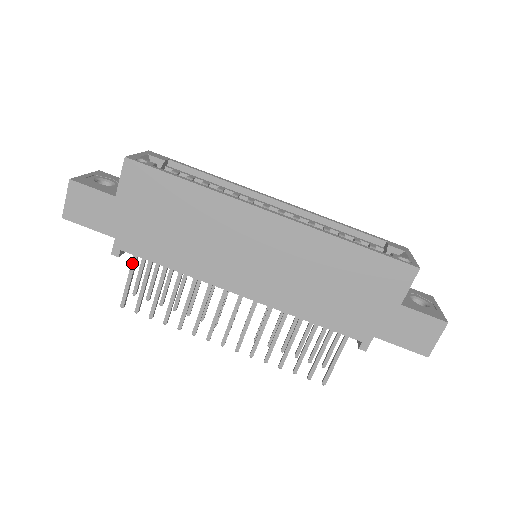
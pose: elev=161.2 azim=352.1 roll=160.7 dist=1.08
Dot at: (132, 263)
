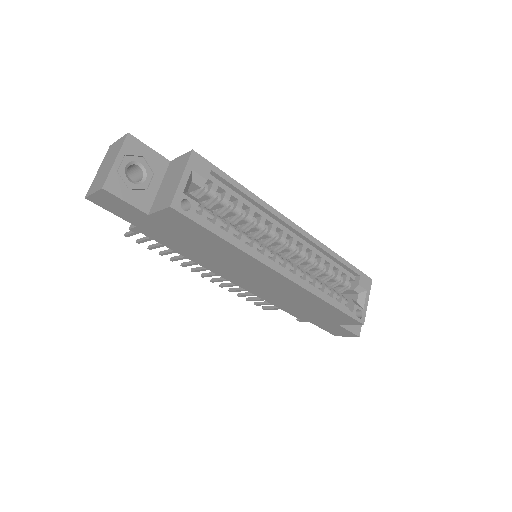
Dot at: occluded
